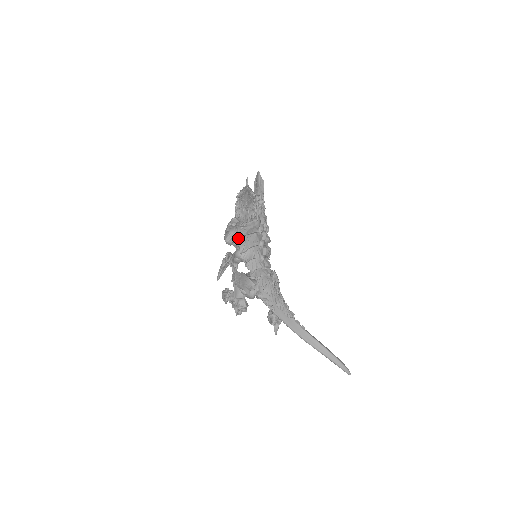
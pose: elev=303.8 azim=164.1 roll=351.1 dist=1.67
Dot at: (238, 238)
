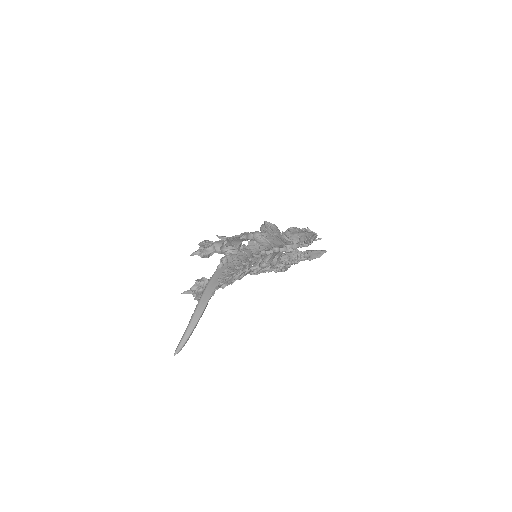
Dot at: (272, 230)
